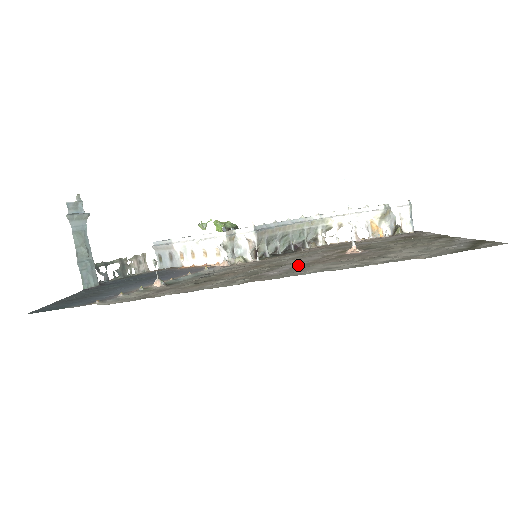
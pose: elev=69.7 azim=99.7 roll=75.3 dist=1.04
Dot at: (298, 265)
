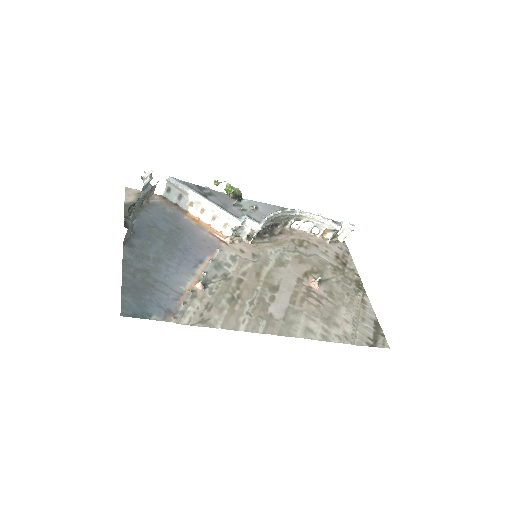
Dot at: (288, 301)
